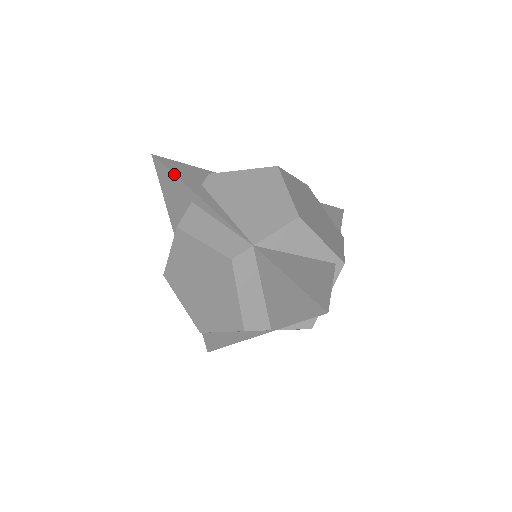
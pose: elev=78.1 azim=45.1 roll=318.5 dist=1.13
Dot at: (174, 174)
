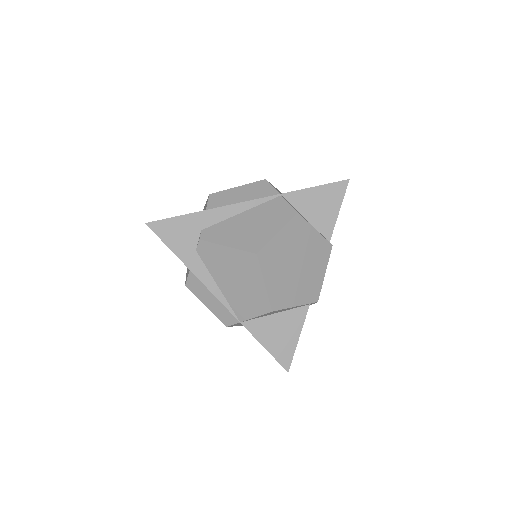
Dot at: (170, 249)
